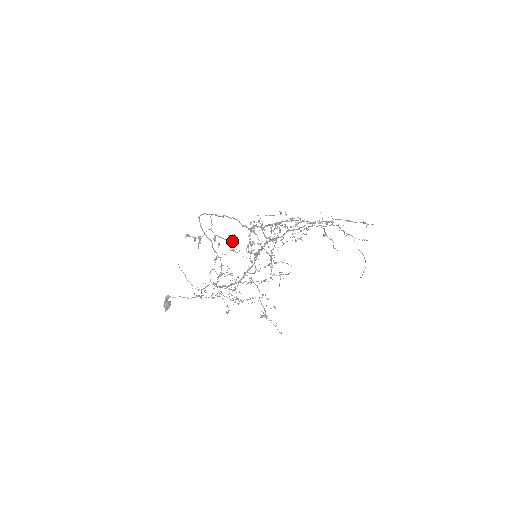
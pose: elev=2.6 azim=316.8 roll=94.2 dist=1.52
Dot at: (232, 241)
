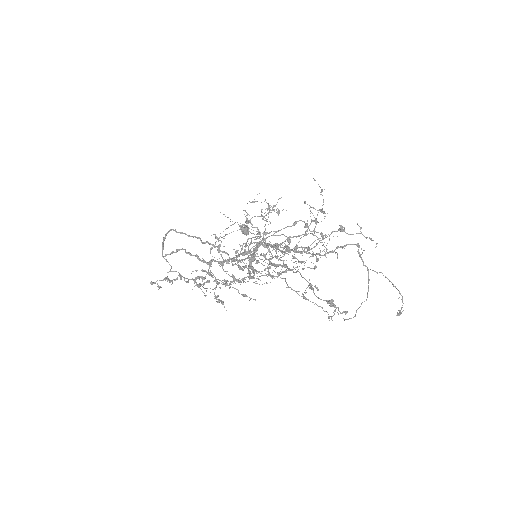
Dot at: (197, 278)
